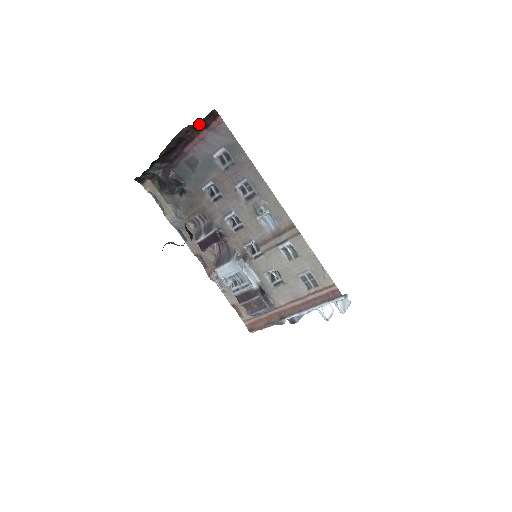
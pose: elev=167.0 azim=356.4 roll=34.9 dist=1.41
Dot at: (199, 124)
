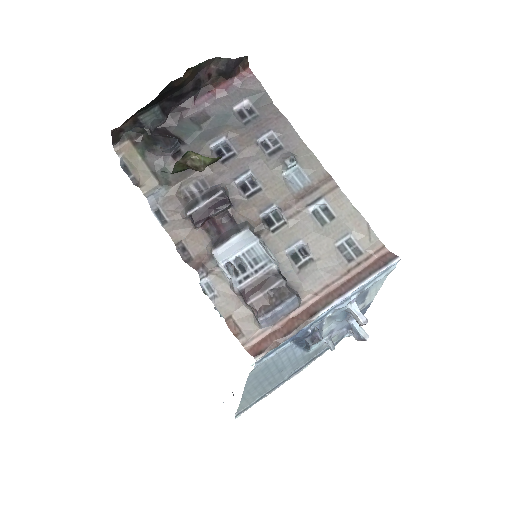
Dot at: (229, 66)
